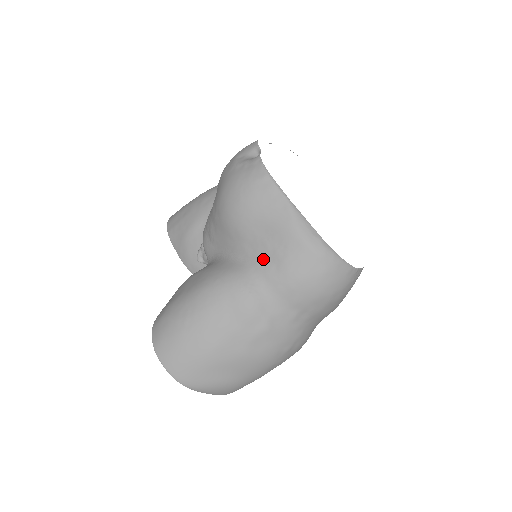
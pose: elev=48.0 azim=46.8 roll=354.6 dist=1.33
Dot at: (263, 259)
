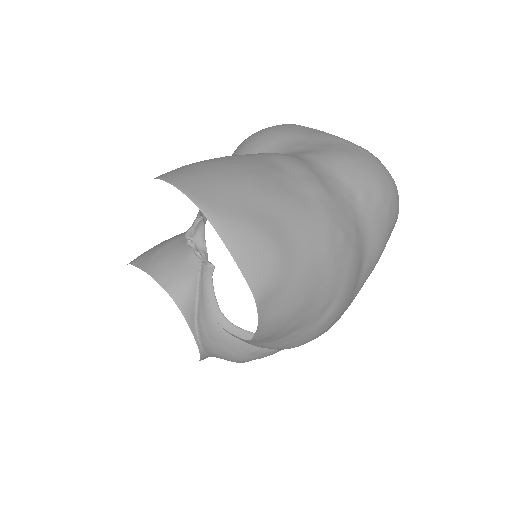
Dot at: (300, 151)
